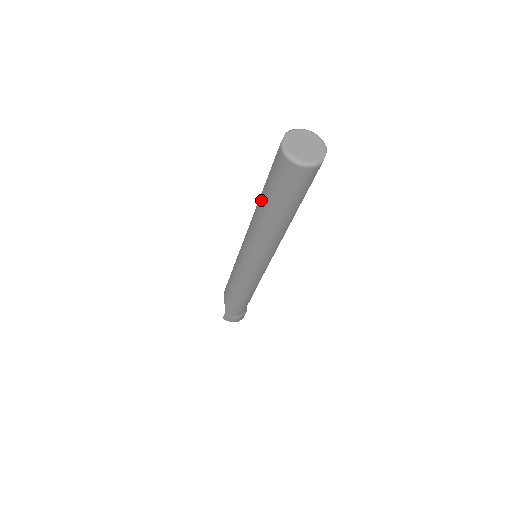
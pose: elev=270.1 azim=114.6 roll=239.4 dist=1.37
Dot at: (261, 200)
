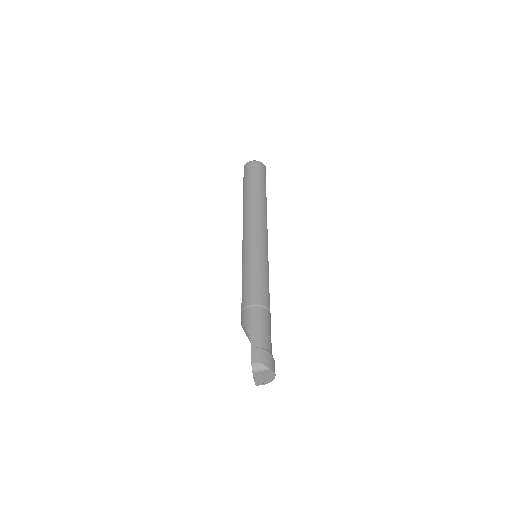
Dot at: (244, 193)
